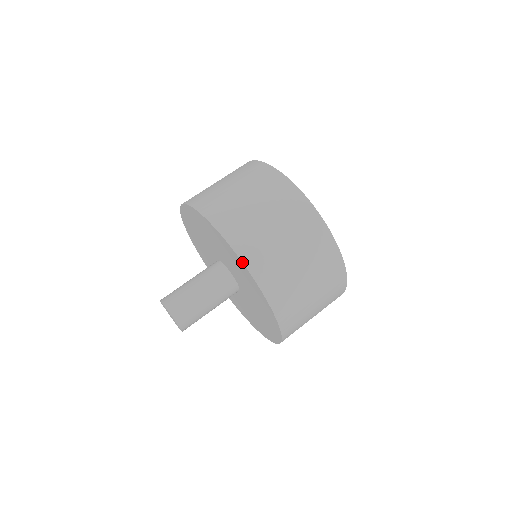
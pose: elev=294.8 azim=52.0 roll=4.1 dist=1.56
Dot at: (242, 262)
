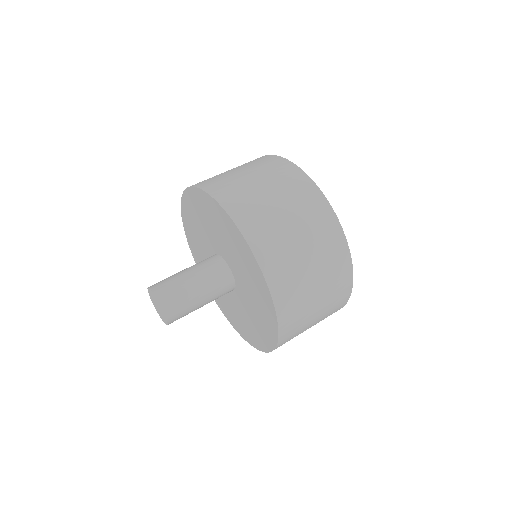
Dot at: (195, 187)
